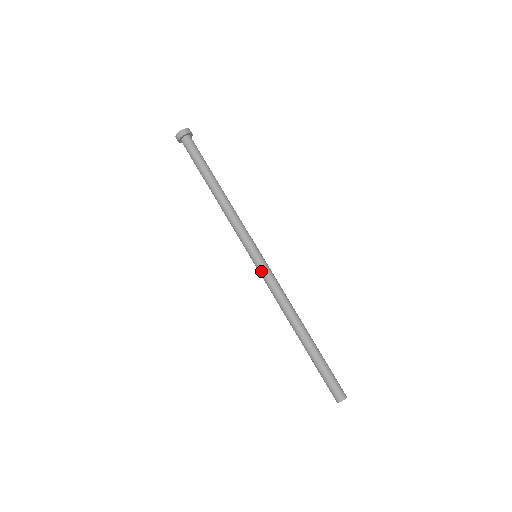
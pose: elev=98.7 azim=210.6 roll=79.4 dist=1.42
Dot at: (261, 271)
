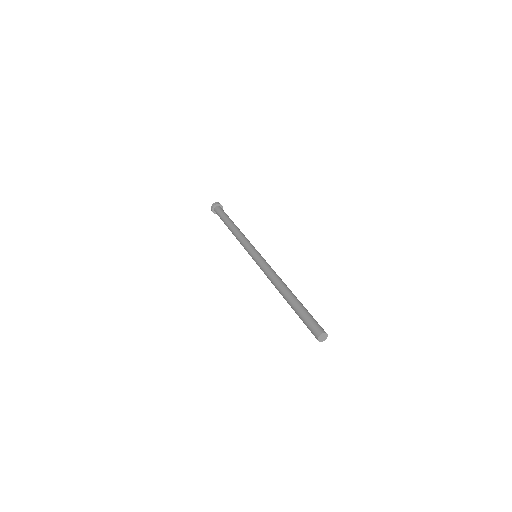
Dot at: (258, 260)
